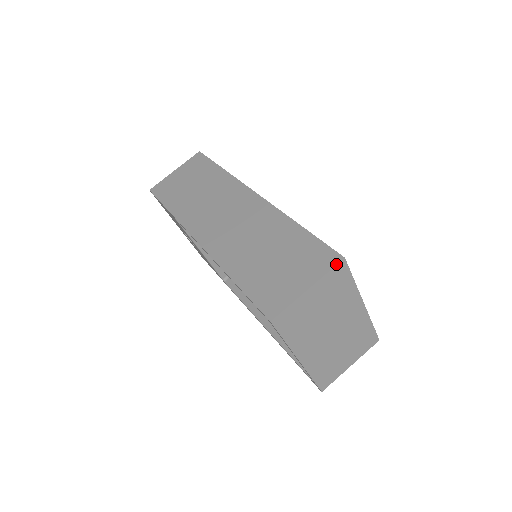
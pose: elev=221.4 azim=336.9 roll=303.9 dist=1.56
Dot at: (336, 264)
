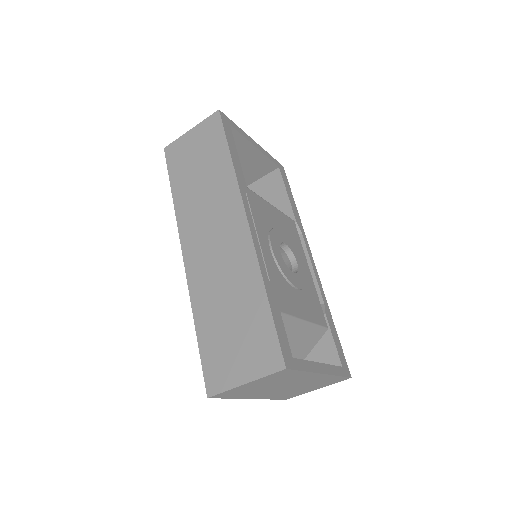
Dot at: (276, 371)
